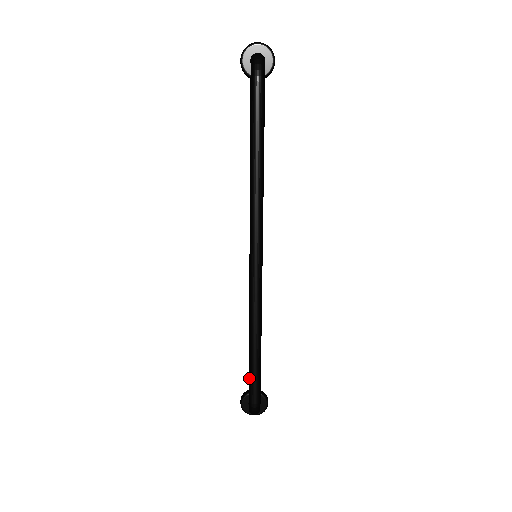
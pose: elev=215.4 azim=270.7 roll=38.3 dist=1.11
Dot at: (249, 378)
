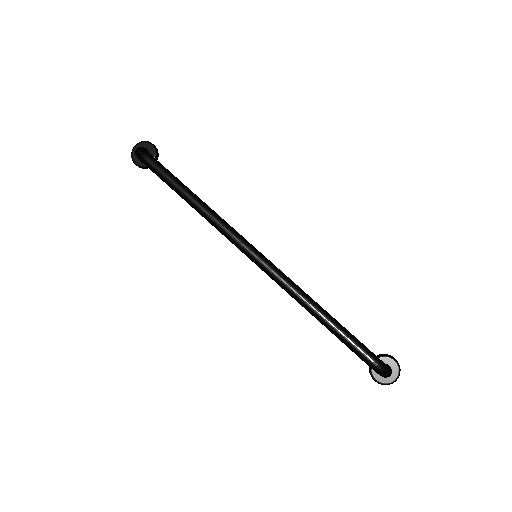
Dot at: occluded
